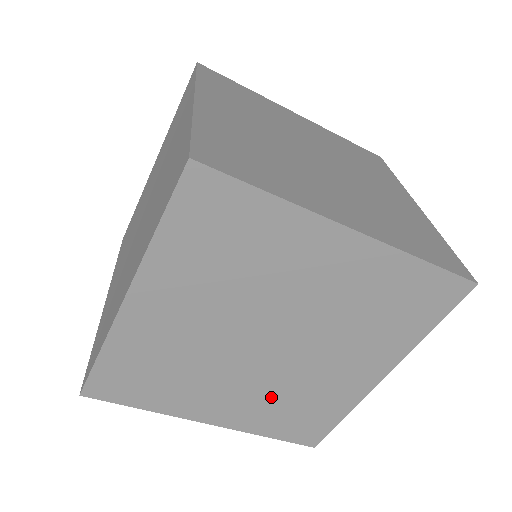
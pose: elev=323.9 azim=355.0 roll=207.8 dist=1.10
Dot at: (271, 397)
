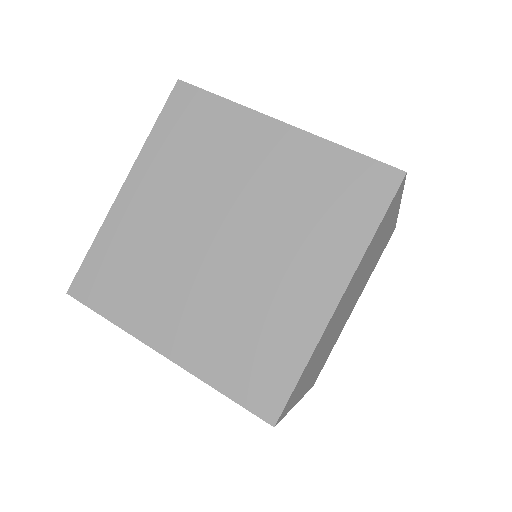
Dot at: occluded
